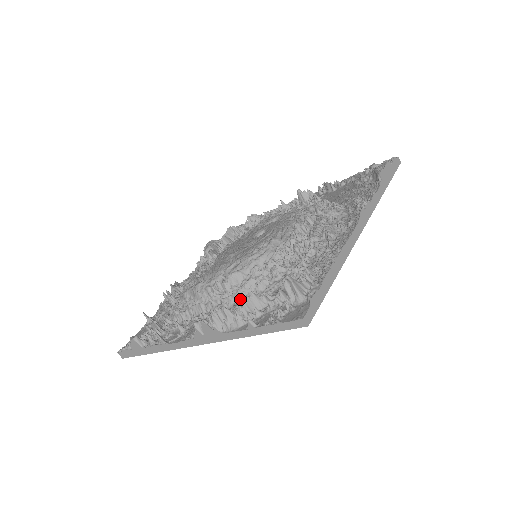
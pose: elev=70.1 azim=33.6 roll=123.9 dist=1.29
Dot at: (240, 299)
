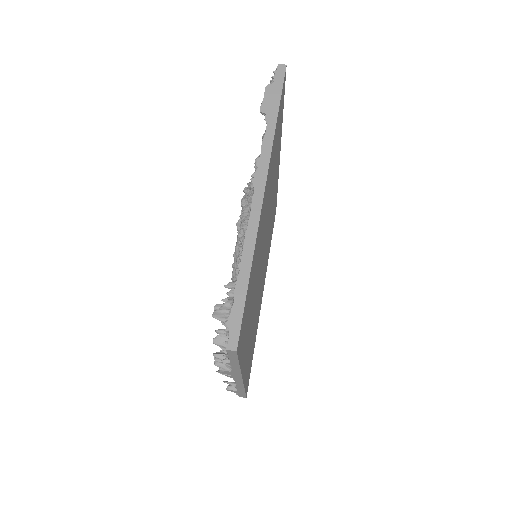
Dot at: (213, 343)
